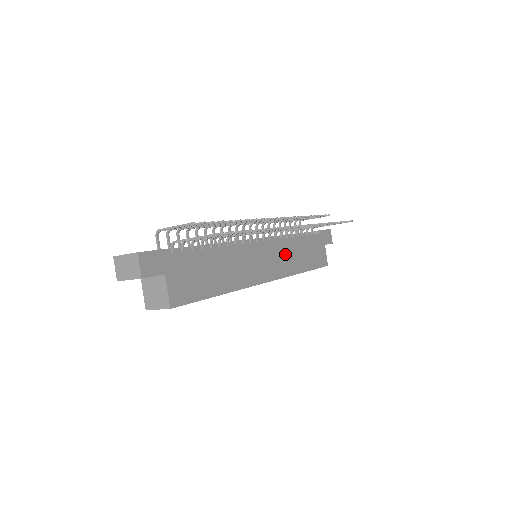
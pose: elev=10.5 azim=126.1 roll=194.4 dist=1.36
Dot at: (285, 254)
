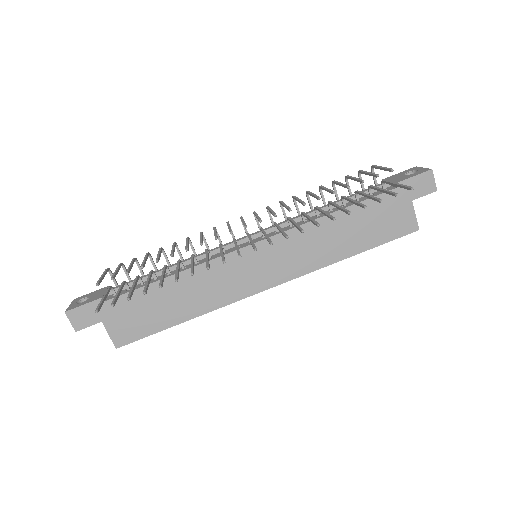
Dot at: (303, 245)
